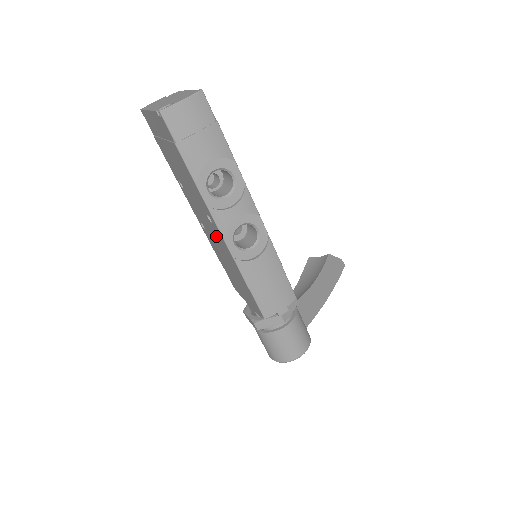
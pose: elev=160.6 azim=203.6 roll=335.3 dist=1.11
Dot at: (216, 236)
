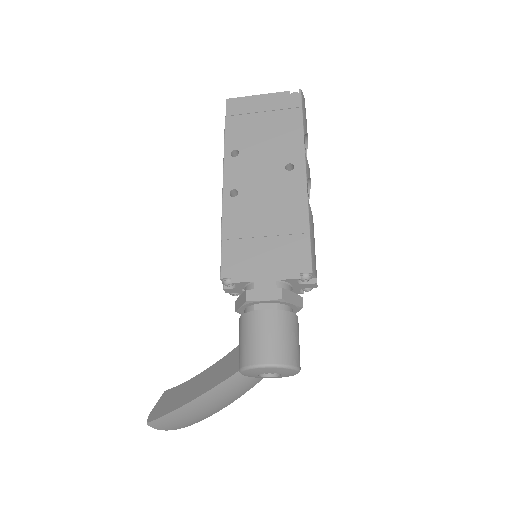
Dot at: (280, 187)
